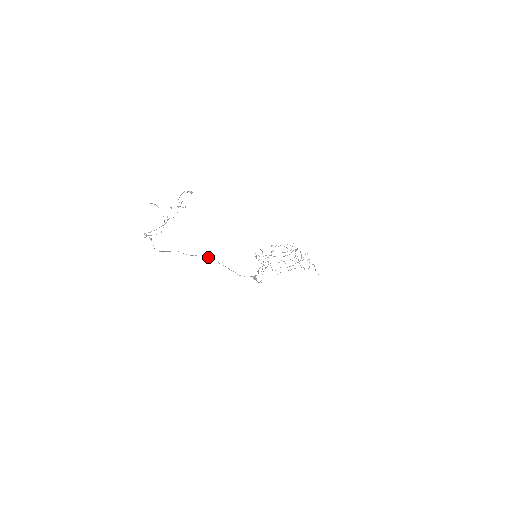
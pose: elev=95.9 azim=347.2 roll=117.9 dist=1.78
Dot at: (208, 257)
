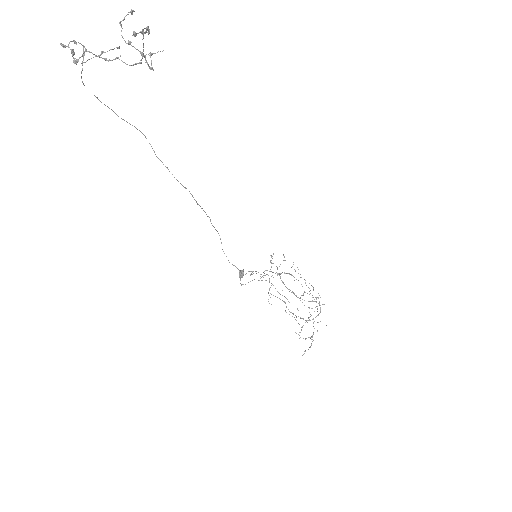
Dot at: (186, 188)
